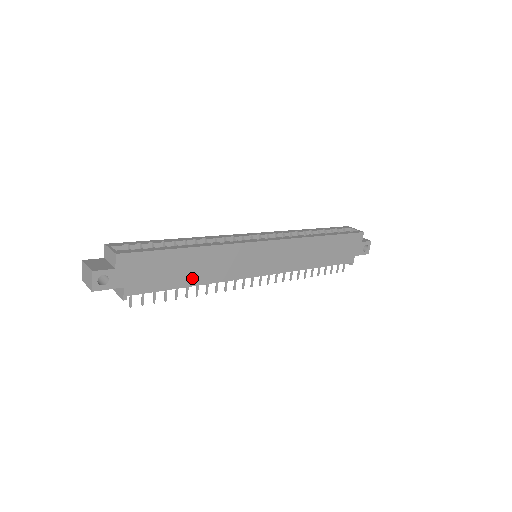
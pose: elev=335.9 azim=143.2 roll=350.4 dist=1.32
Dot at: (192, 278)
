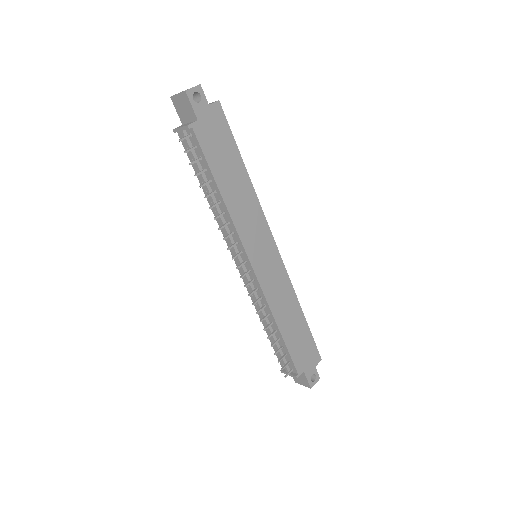
Dot at: (226, 187)
